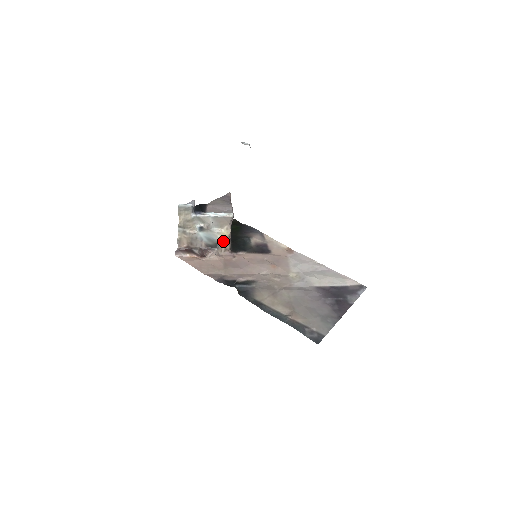
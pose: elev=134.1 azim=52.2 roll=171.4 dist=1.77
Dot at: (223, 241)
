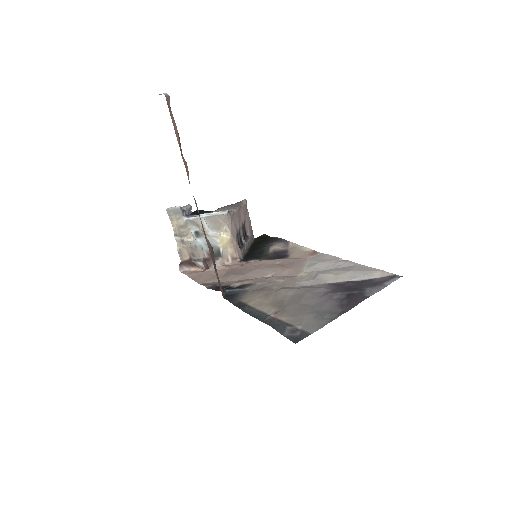
Dot at: (226, 247)
